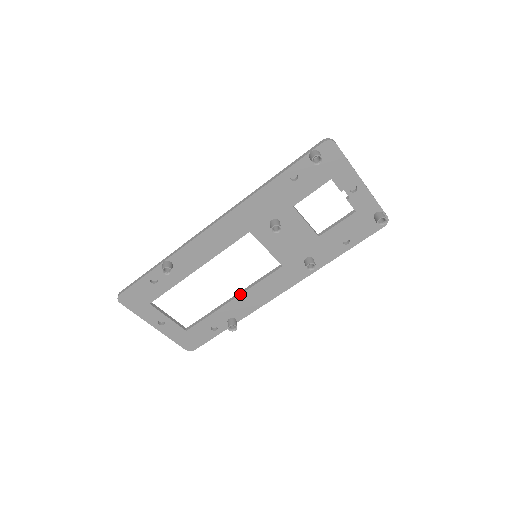
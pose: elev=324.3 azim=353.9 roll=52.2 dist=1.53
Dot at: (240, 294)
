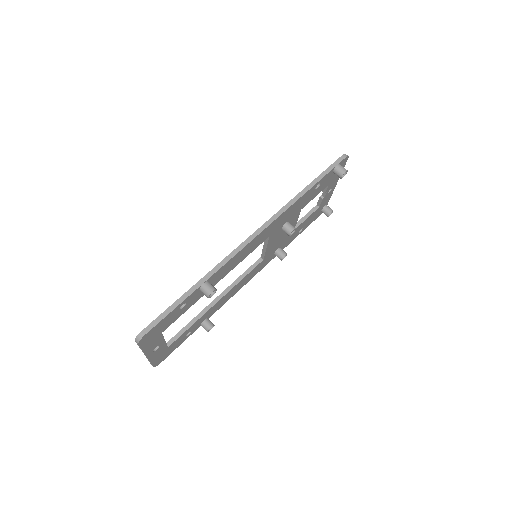
Dot at: (226, 294)
